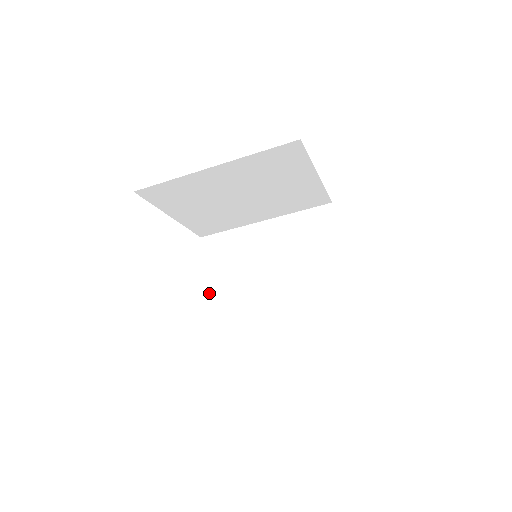
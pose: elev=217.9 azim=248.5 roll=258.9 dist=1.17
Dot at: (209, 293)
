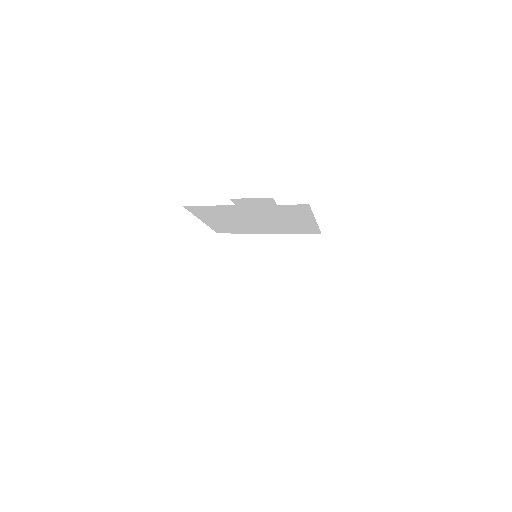
Dot at: (216, 278)
